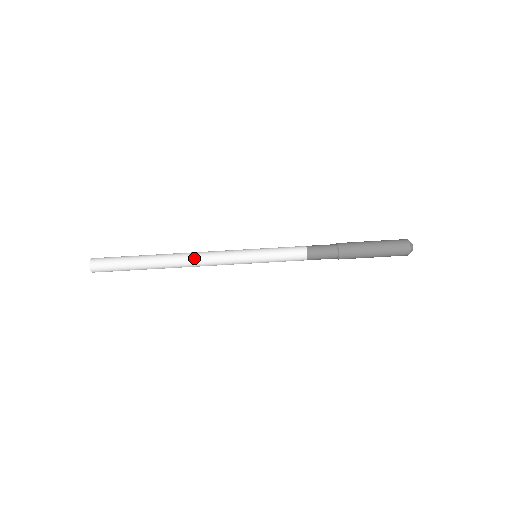
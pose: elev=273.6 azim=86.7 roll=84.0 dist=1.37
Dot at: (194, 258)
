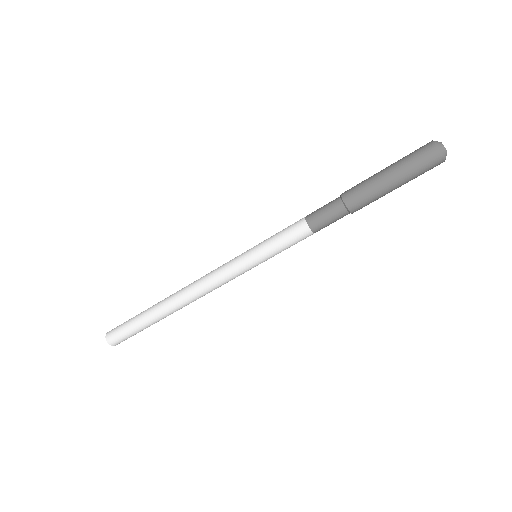
Dot at: (192, 289)
